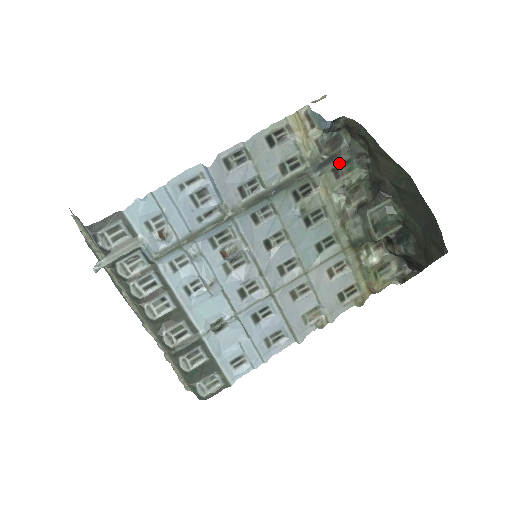
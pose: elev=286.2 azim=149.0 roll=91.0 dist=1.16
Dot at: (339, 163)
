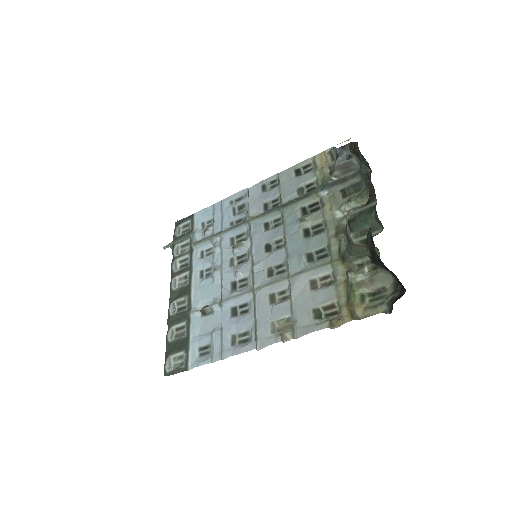
Dot at: (349, 185)
